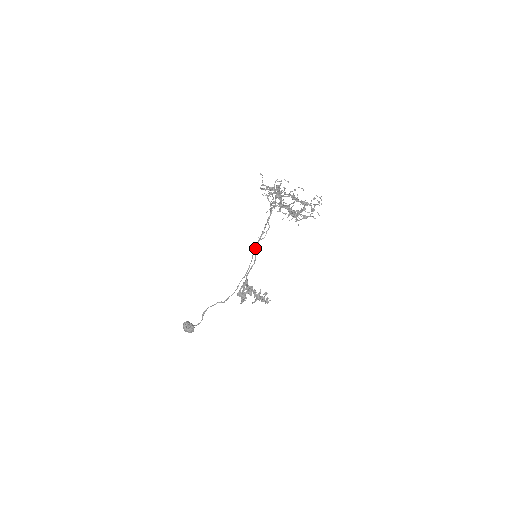
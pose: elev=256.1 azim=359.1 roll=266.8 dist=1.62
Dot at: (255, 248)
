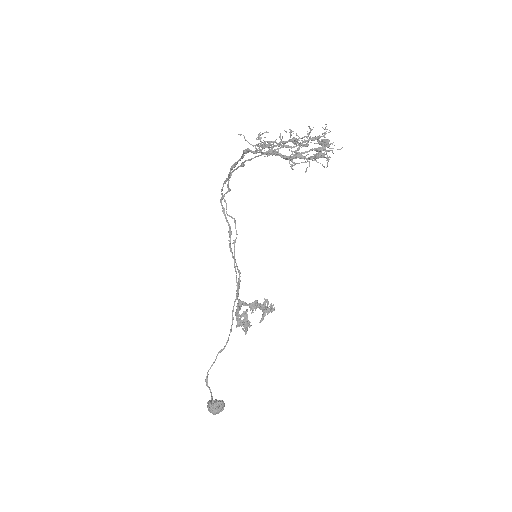
Dot at: (234, 255)
